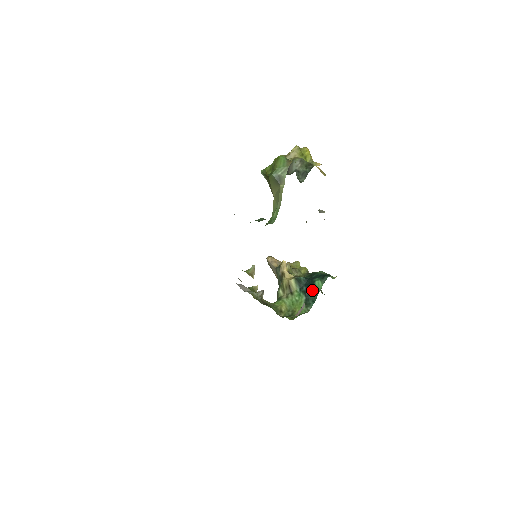
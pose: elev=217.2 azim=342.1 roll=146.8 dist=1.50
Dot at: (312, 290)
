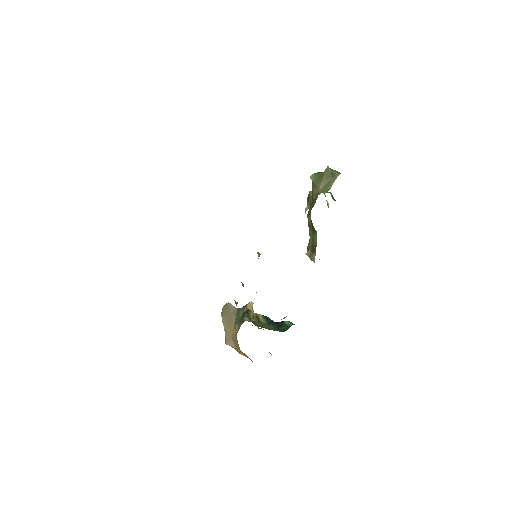
Dot at: (282, 325)
